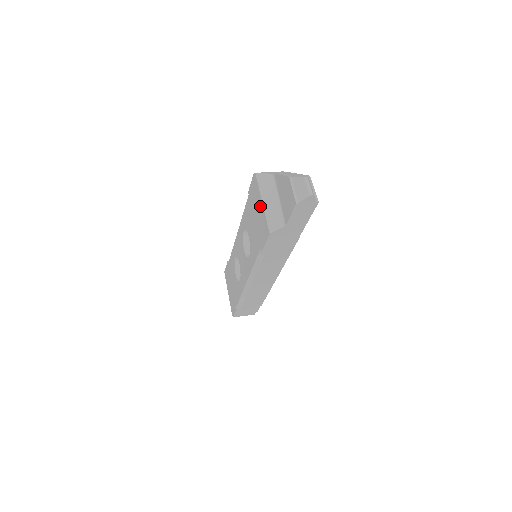
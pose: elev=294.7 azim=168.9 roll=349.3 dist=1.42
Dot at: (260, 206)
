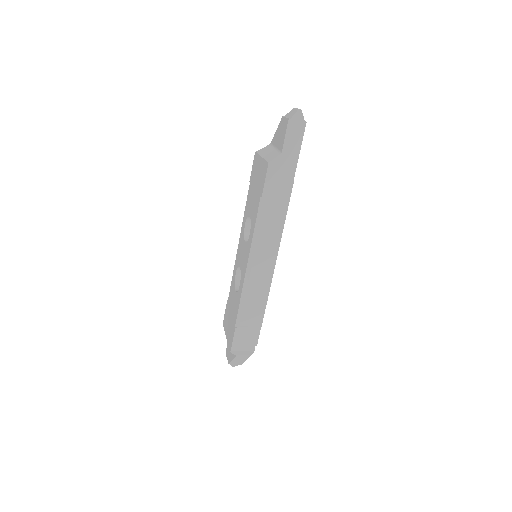
Dot at: (260, 164)
